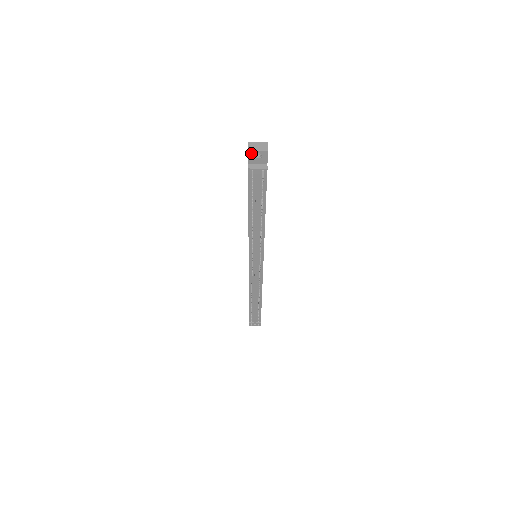
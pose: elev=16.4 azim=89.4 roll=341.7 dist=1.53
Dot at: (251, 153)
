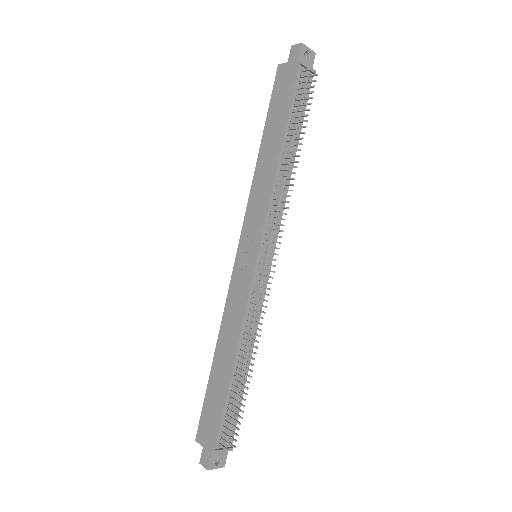
Dot at: (303, 48)
